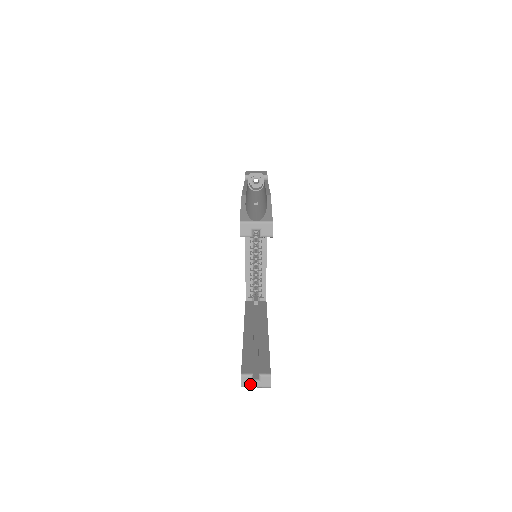
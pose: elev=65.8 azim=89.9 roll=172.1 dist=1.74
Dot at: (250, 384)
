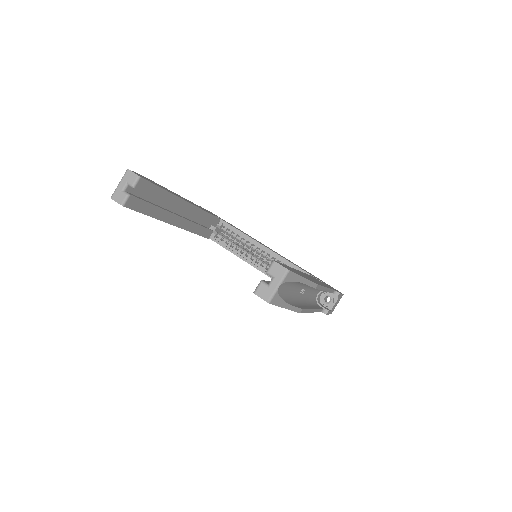
Dot at: (270, 290)
